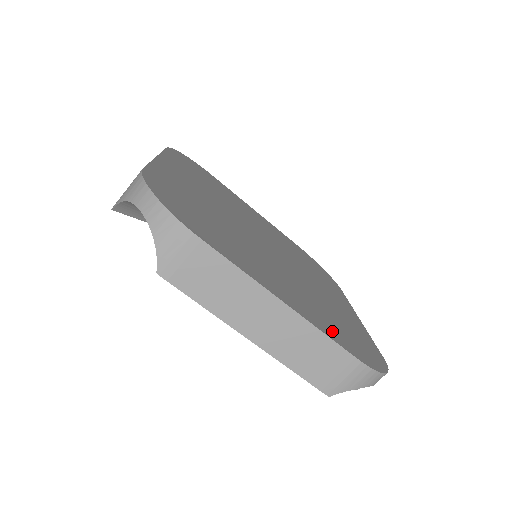
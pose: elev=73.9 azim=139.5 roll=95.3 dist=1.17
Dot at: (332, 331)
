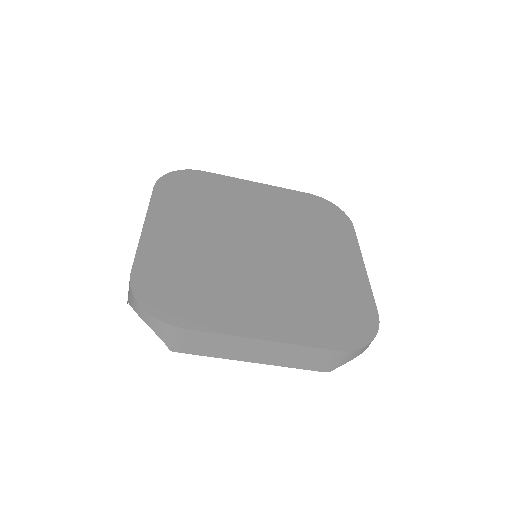
Dot at: (315, 332)
